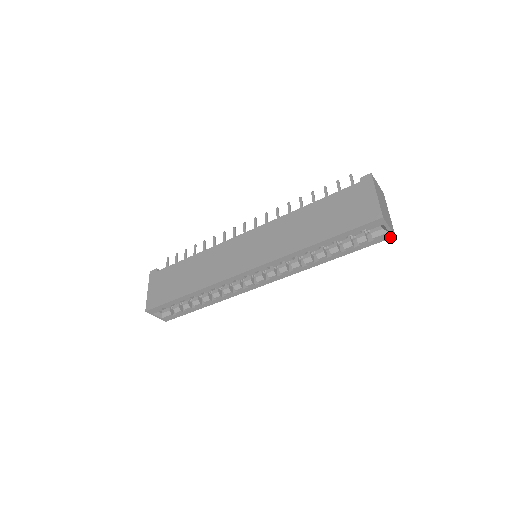
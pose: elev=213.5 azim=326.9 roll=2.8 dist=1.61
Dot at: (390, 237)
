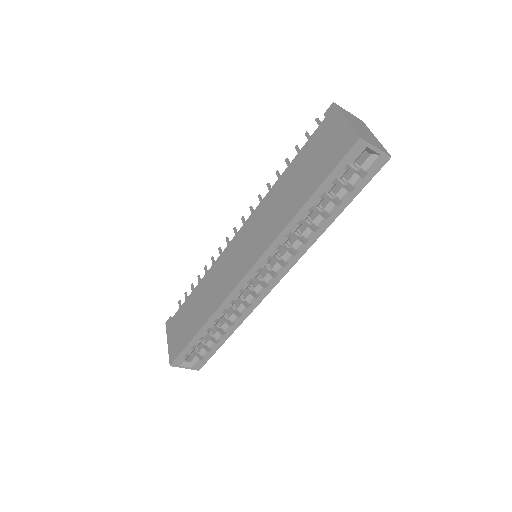
Dot at: (385, 161)
